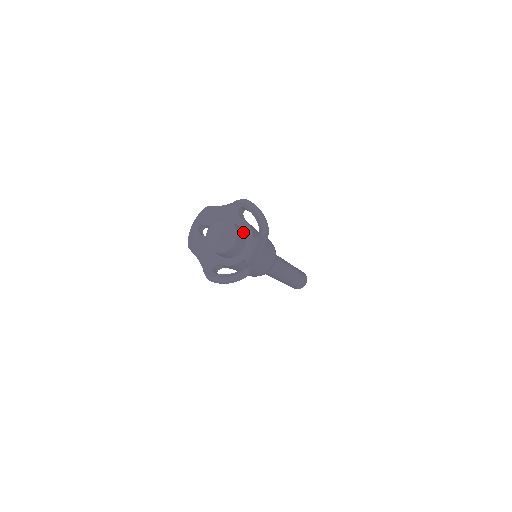
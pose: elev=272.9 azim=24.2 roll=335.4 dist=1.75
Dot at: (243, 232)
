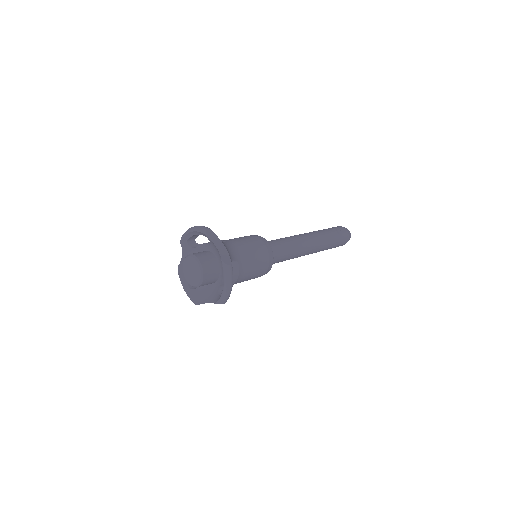
Dot at: (205, 252)
